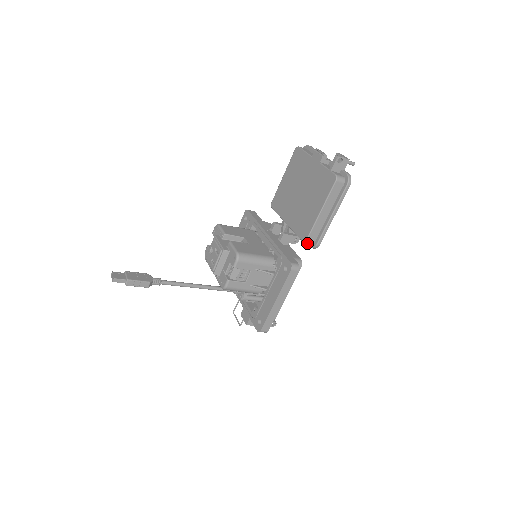
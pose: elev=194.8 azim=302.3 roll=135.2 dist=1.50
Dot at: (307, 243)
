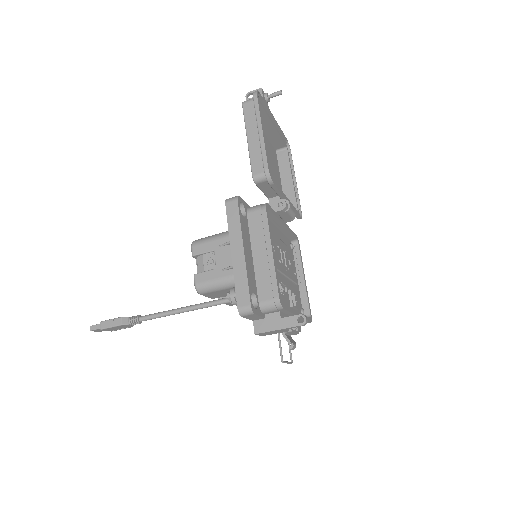
Dot at: (270, 186)
